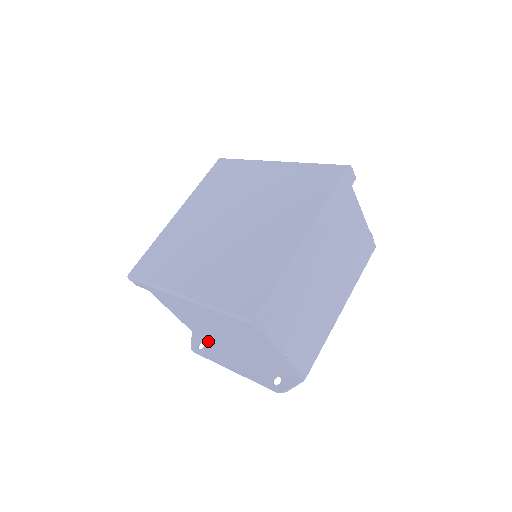
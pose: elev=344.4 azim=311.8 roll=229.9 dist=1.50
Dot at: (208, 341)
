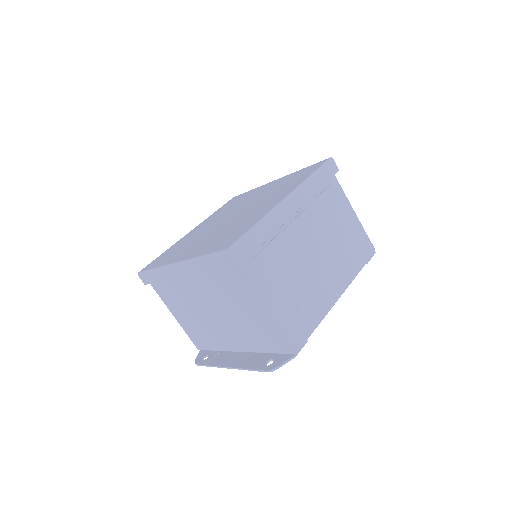
Dot at: (212, 353)
